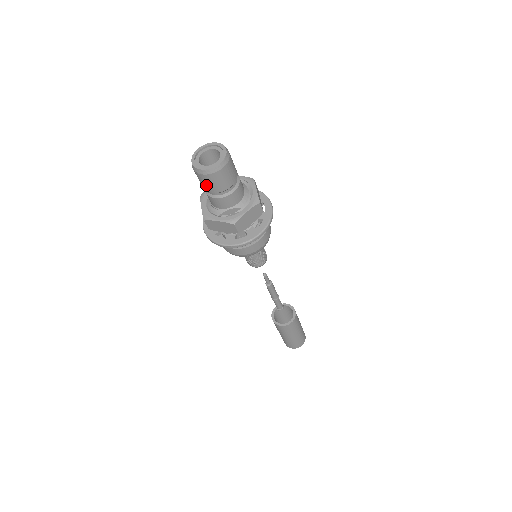
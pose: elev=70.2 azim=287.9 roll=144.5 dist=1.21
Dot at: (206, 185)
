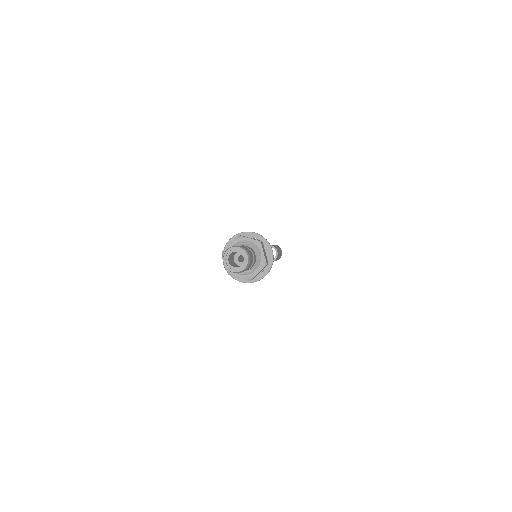
Dot at: occluded
